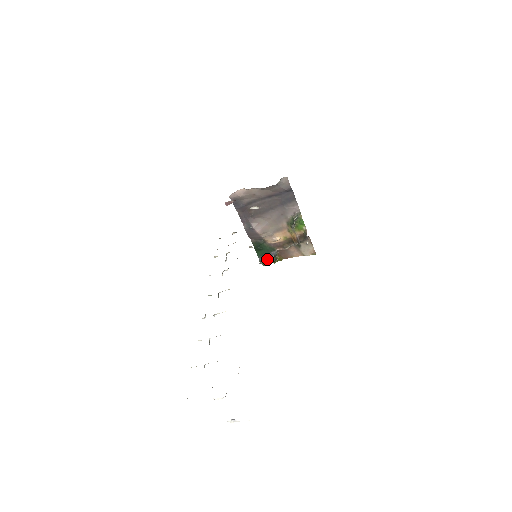
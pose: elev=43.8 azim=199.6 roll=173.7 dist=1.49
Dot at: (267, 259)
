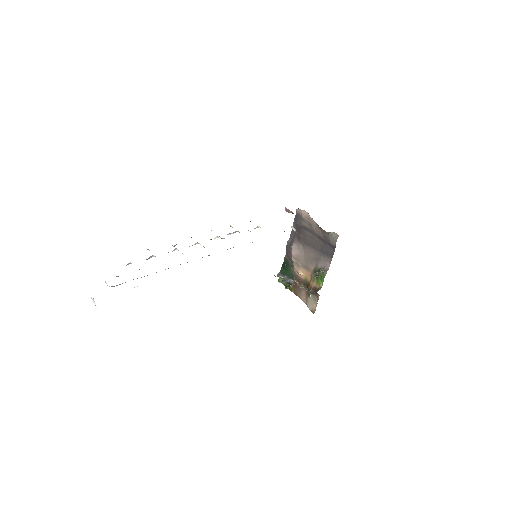
Dot at: occluded
